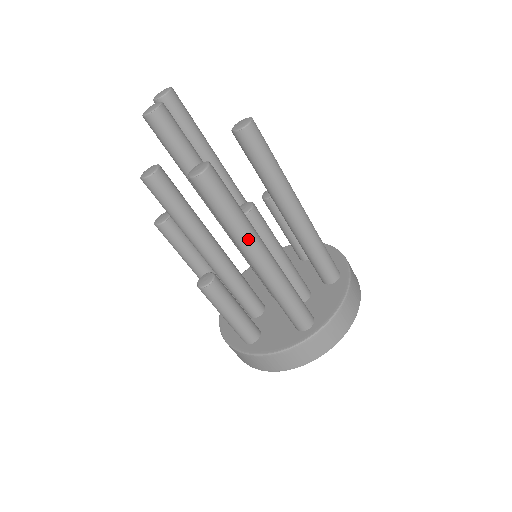
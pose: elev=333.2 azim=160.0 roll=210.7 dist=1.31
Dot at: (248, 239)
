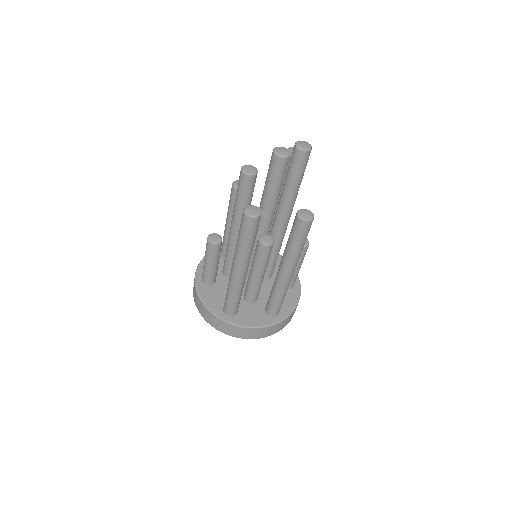
Dot at: (240, 258)
